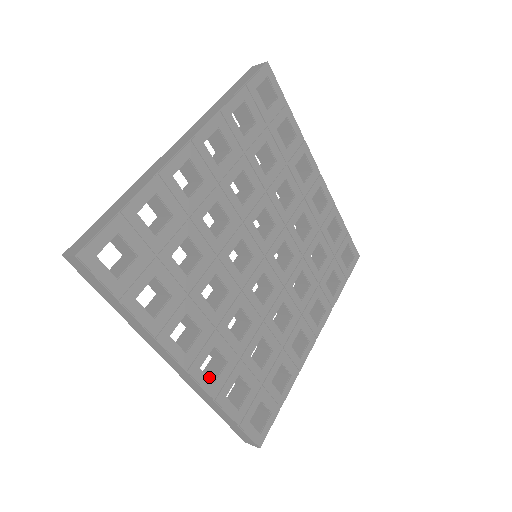
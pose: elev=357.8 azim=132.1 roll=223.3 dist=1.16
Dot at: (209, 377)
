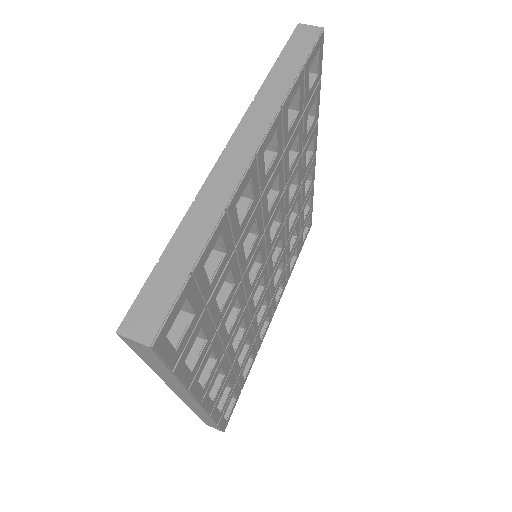
Dot at: occluded
